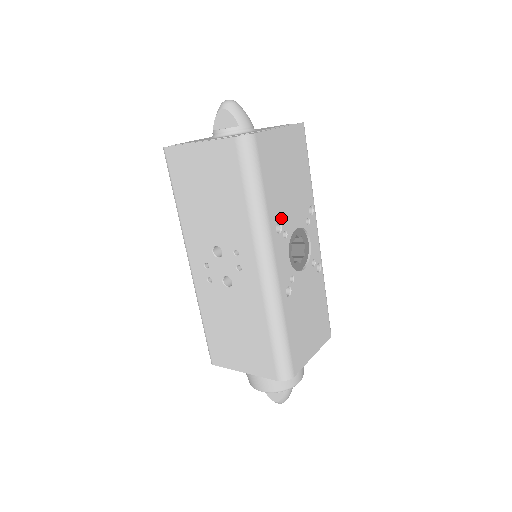
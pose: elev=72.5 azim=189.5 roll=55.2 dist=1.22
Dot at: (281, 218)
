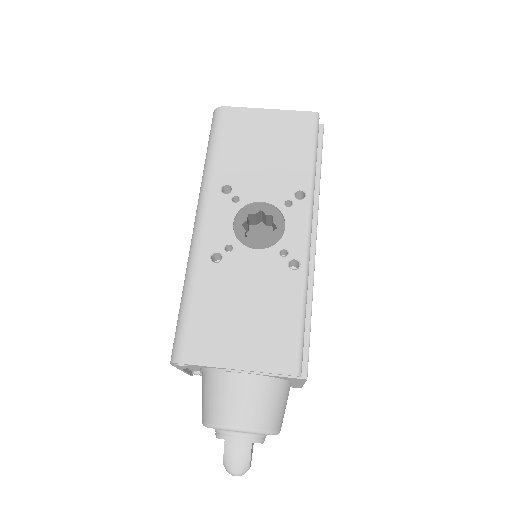
Dot at: (235, 182)
